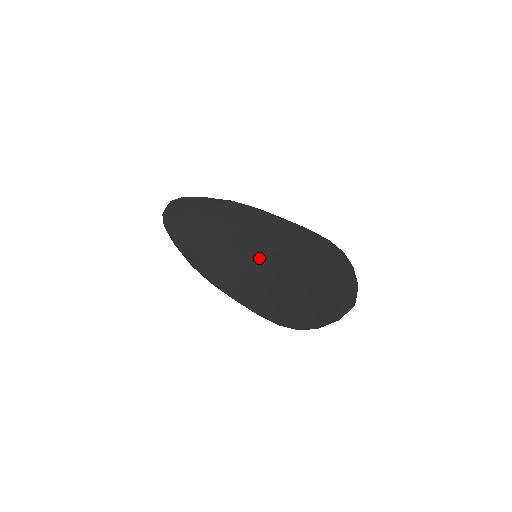
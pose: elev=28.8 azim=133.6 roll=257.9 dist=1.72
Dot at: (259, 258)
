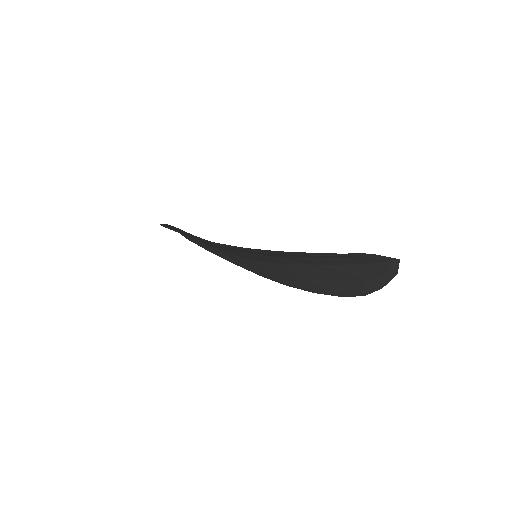
Dot at: occluded
